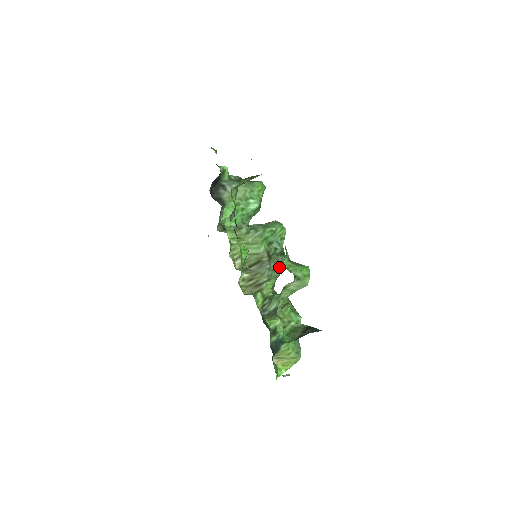
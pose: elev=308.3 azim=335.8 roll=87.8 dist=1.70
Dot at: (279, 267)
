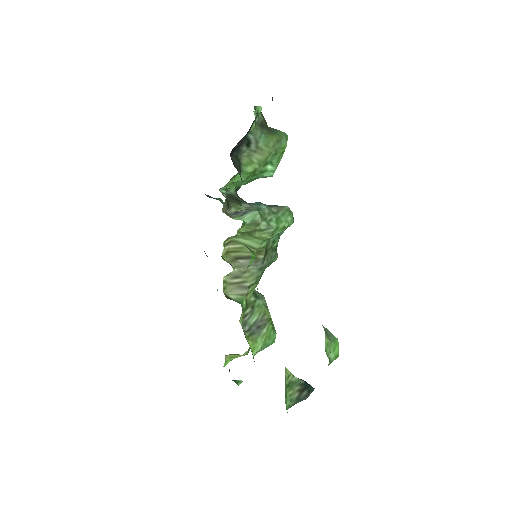
Dot at: (269, 264)
